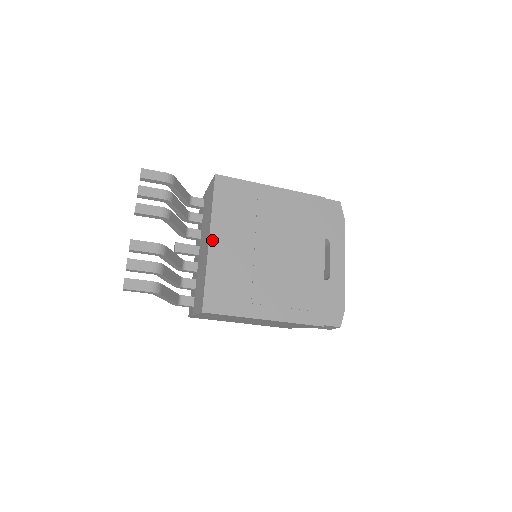
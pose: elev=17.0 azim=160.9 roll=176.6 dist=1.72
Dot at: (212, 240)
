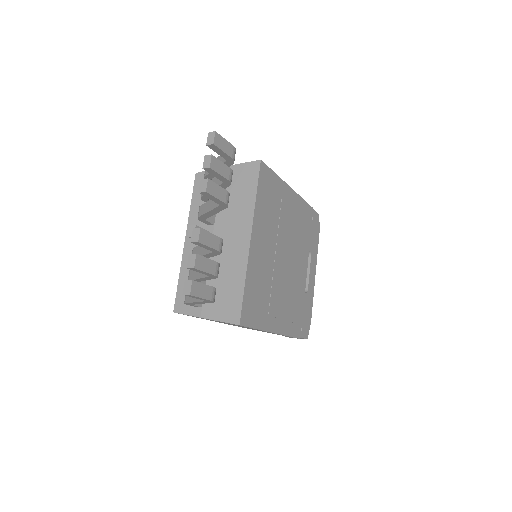
Dot at: (252, 240)
